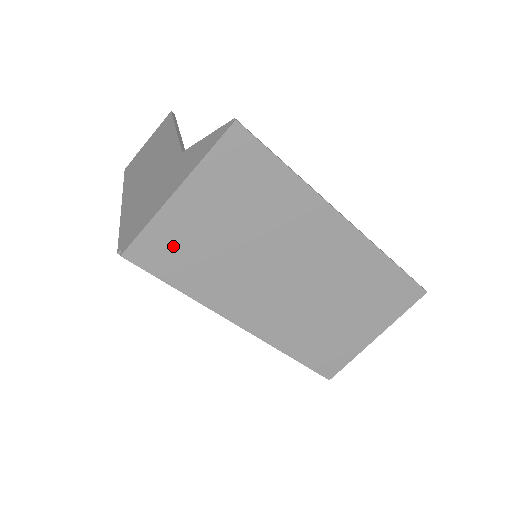
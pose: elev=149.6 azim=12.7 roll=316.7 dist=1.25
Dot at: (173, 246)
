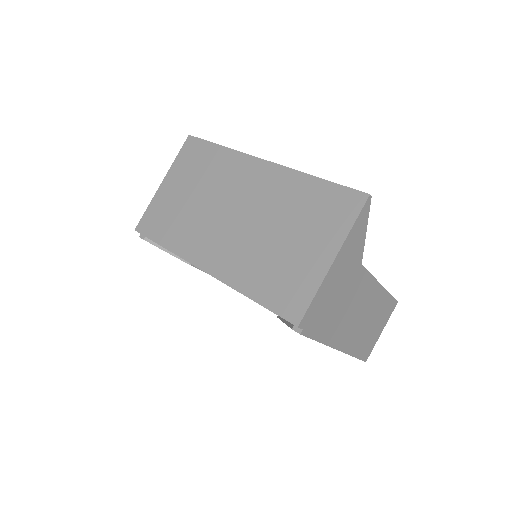
Dot at: (160, 215)
